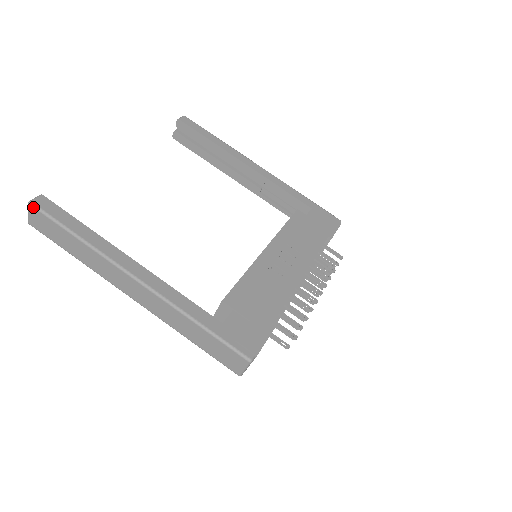
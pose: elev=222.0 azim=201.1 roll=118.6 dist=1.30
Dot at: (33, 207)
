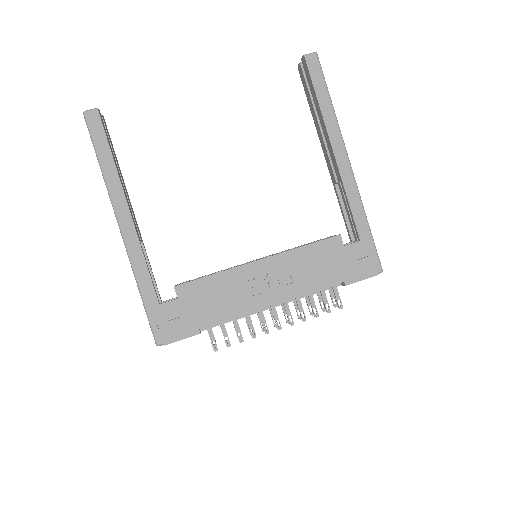
Dot at: (84, 118)
